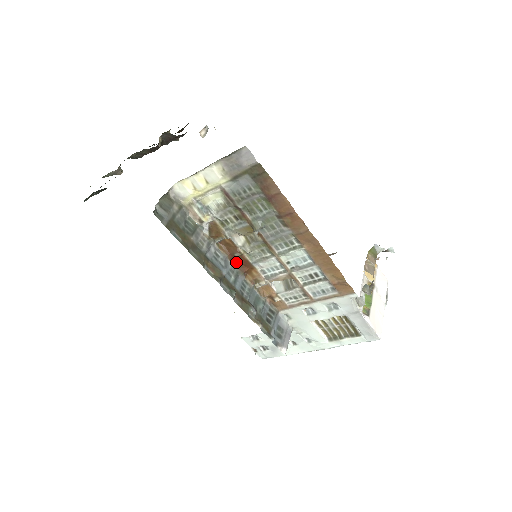
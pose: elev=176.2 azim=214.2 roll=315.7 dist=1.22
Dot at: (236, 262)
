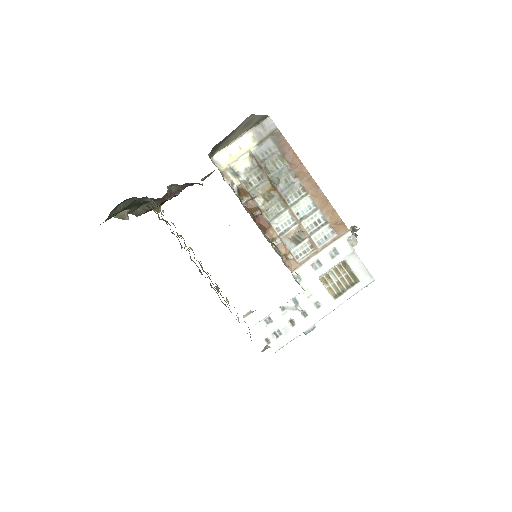
Dot at: (257, 222)
